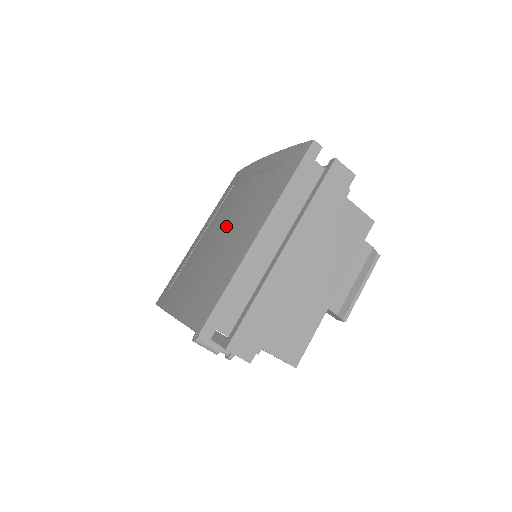
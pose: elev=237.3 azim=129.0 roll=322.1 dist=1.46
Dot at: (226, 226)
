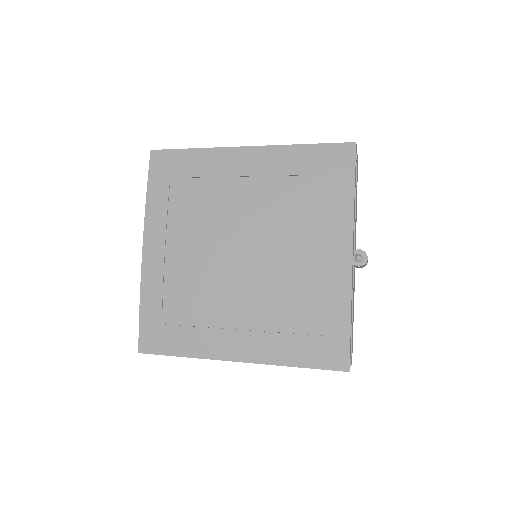
Dot at: (248, 264)
